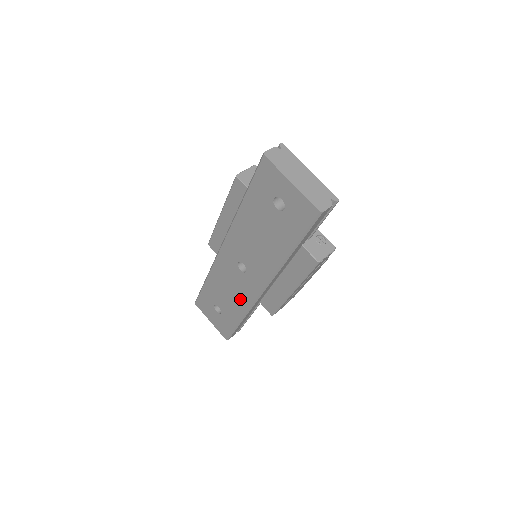
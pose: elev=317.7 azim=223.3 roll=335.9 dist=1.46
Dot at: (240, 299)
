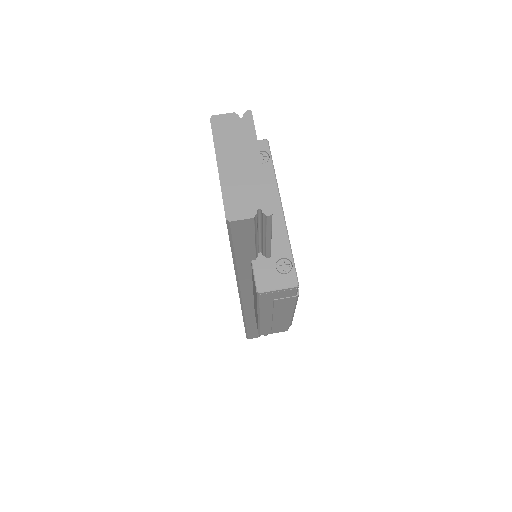
Dot at: occluded
